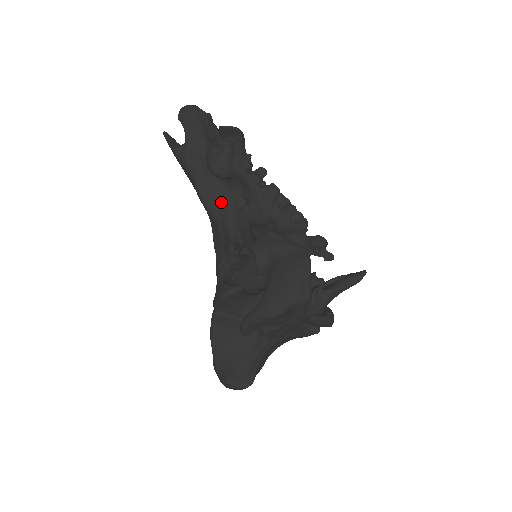
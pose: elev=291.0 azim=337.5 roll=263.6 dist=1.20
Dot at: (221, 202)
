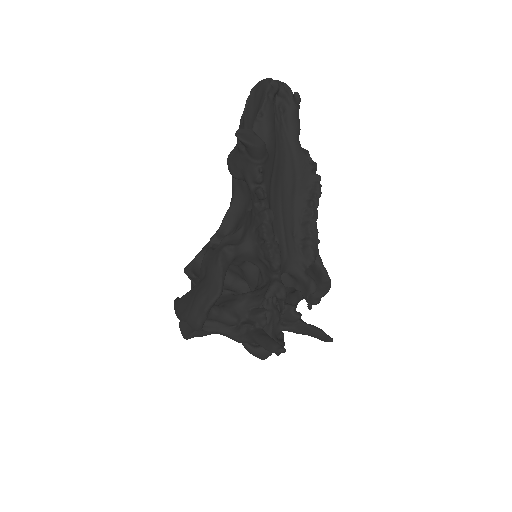
Dot at: (241, 193)
